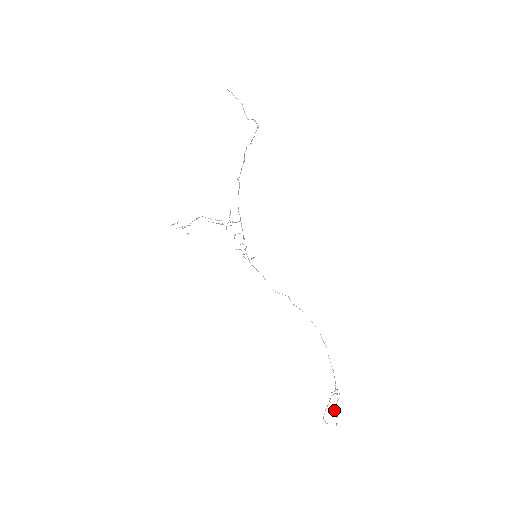
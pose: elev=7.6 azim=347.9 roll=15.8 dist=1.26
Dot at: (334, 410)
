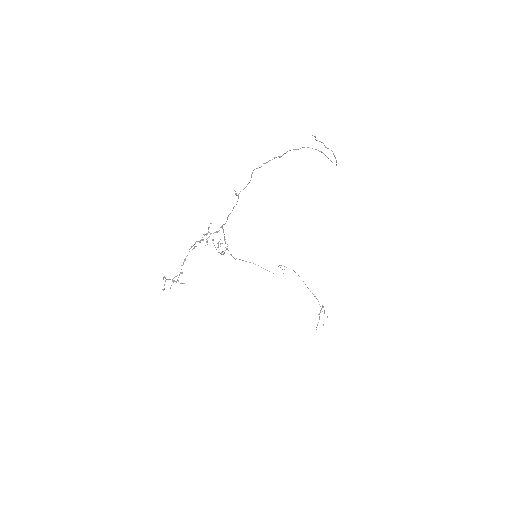
Dot at: occluded
